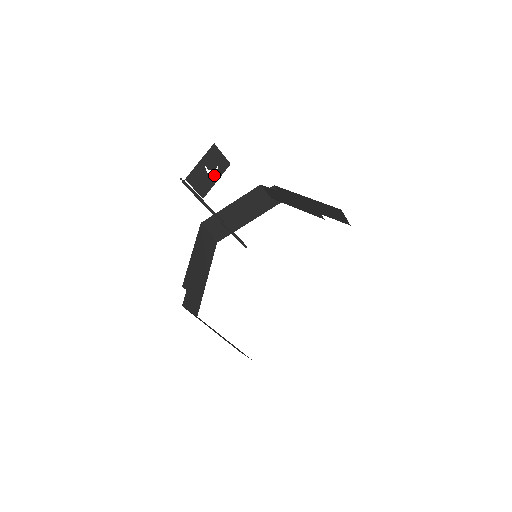
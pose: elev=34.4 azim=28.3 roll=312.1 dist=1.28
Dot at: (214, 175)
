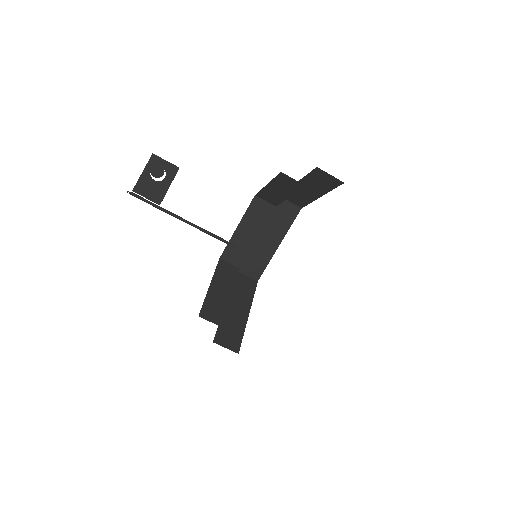
Dot at: (164, 181)
